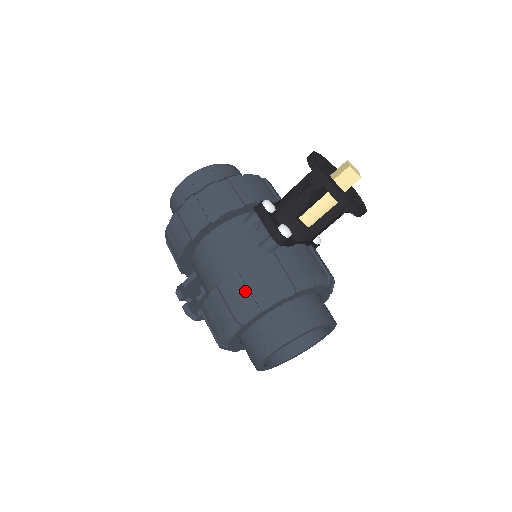
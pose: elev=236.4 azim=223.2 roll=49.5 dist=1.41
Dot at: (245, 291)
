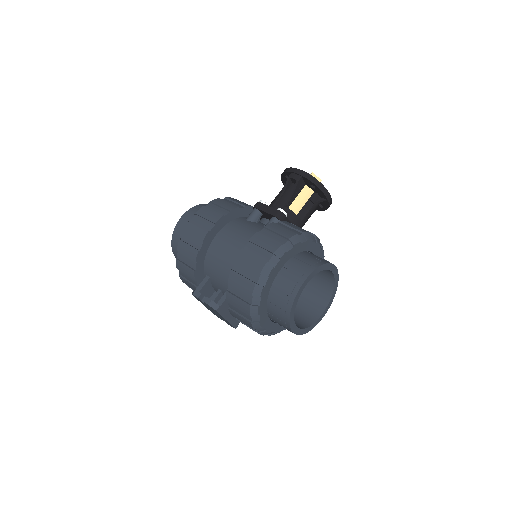
Dot at: (269, 240)
